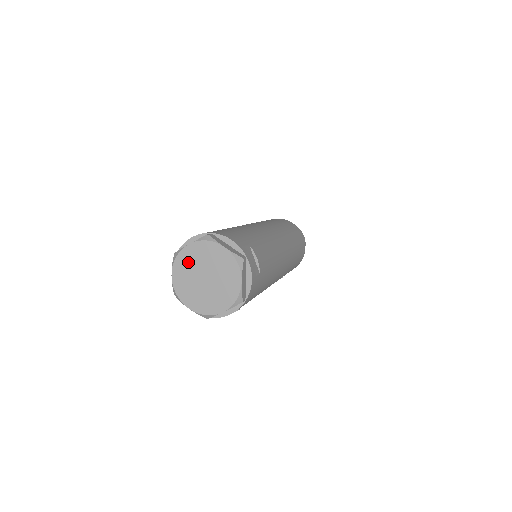
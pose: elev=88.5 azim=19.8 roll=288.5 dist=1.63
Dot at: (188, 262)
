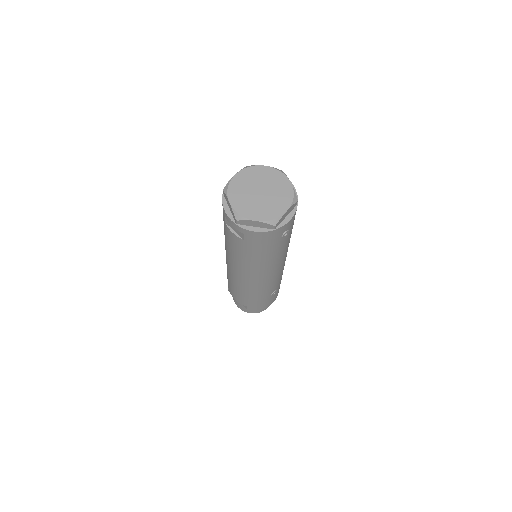
Dot at: (240, 187)
